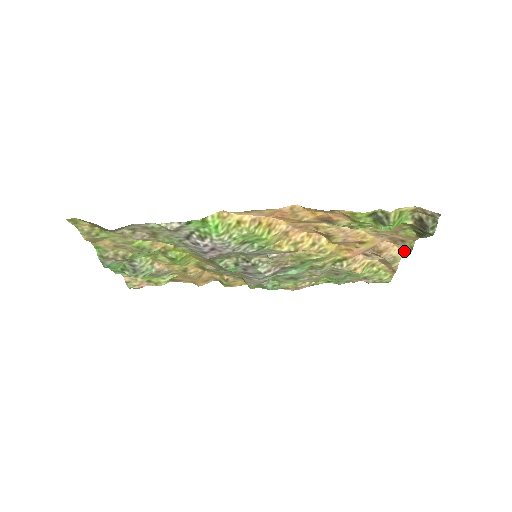
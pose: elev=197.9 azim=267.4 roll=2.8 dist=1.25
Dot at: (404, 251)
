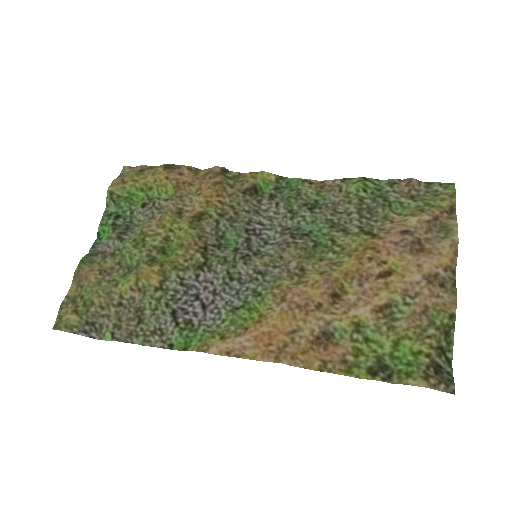
Dot at: (456, 251)
